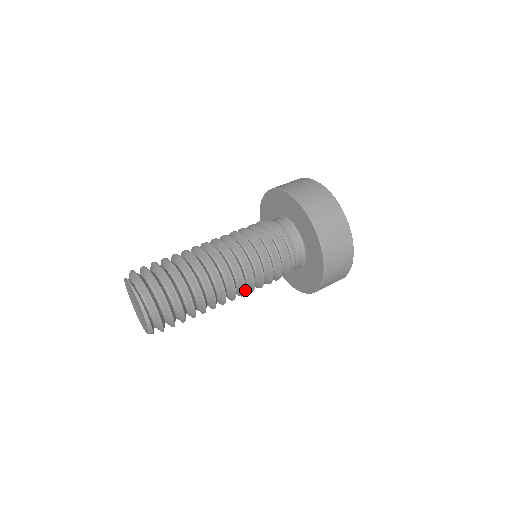
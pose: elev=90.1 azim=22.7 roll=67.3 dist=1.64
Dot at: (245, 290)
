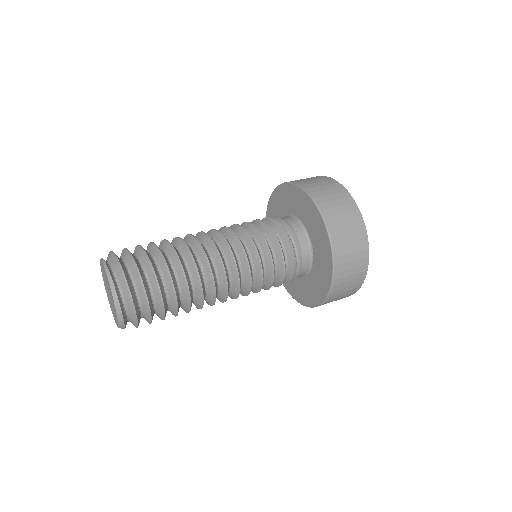
Dot at: (239, 277)
